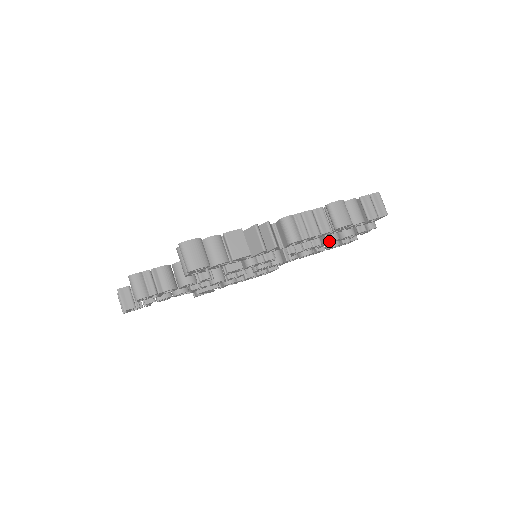
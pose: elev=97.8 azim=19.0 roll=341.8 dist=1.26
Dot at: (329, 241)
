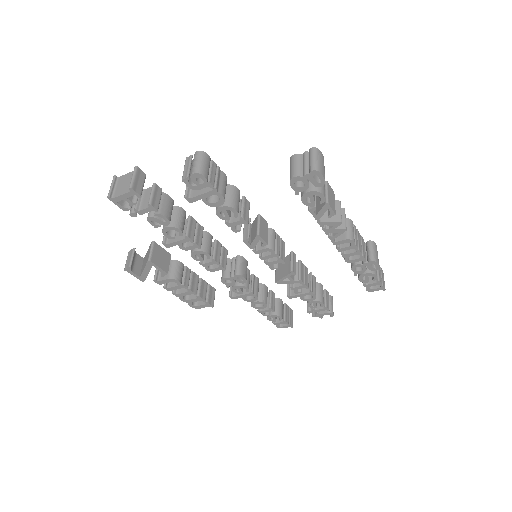
Dot at: (312, 291)
